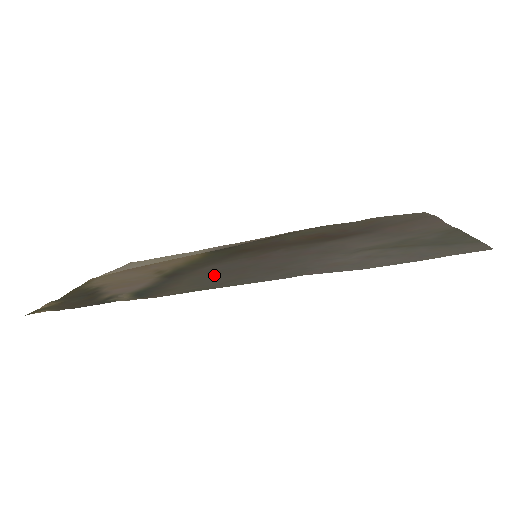
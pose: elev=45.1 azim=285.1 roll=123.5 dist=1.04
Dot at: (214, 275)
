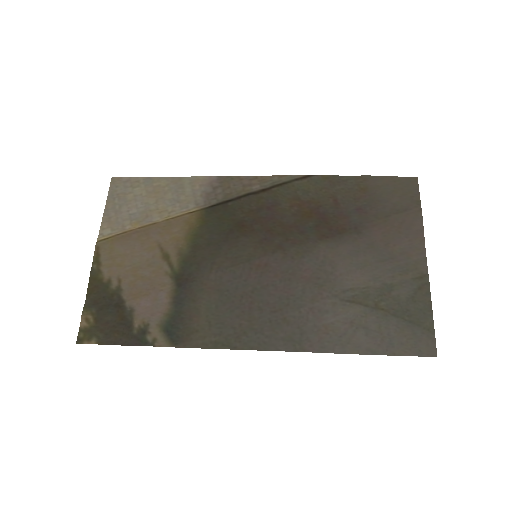
Dot at: (225, 303)
